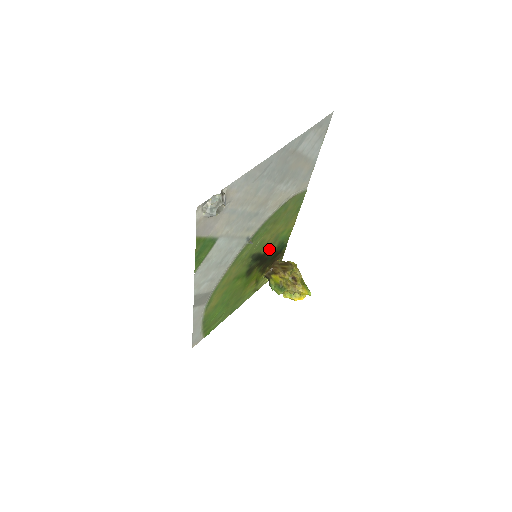
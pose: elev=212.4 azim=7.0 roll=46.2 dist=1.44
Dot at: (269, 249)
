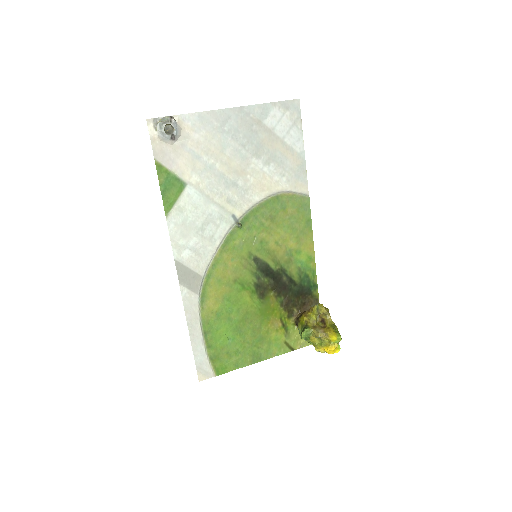
Dot at: (284, 271)
